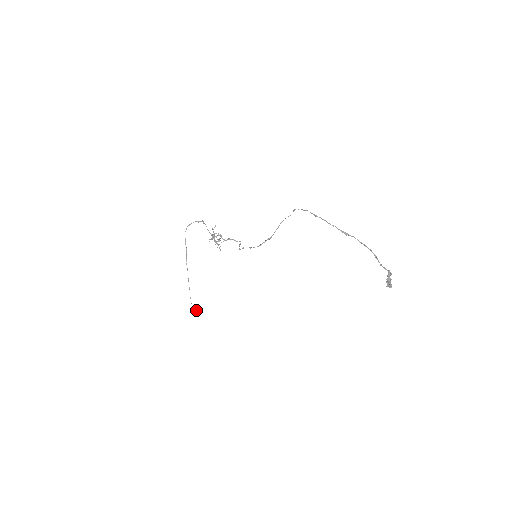
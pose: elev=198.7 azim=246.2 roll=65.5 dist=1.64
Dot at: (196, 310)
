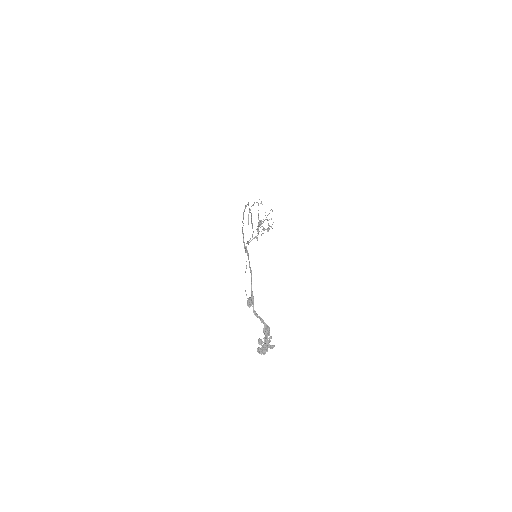
Dot at: (251, 302)
